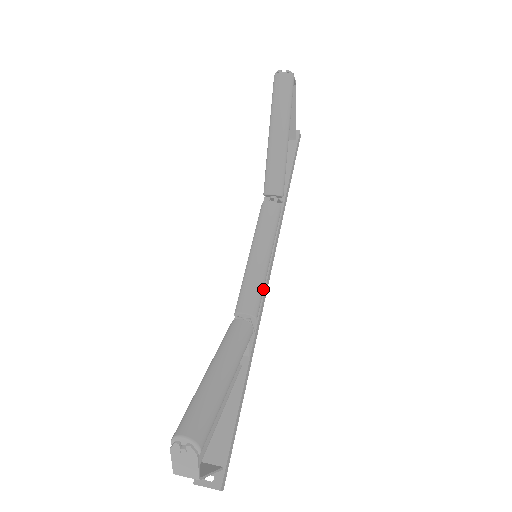
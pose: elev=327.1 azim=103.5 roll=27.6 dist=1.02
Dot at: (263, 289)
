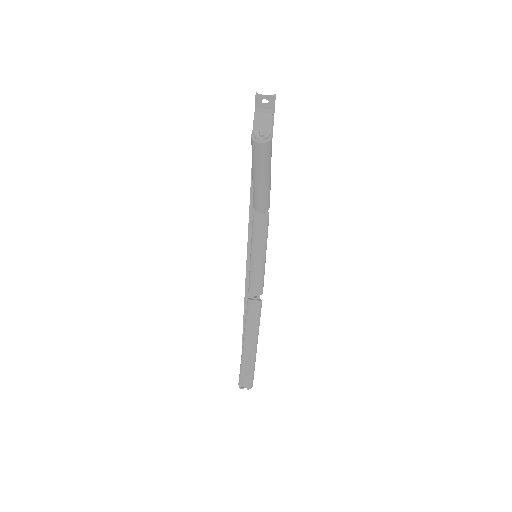
Dot at: (264, 274)
